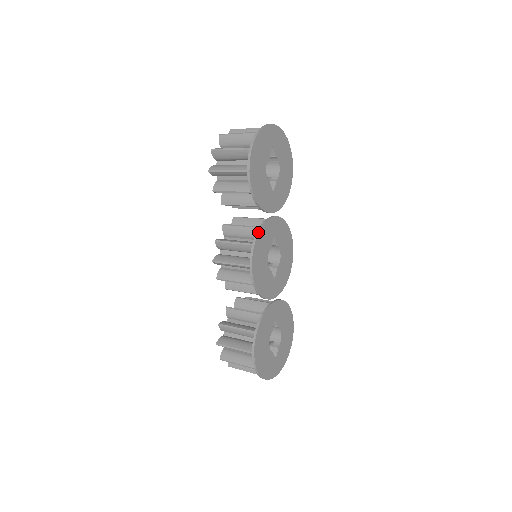
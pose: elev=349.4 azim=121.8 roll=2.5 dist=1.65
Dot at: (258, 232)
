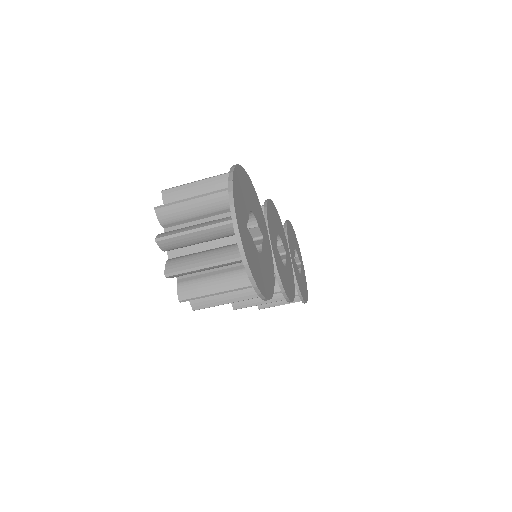
Dot at: (281, 223)
